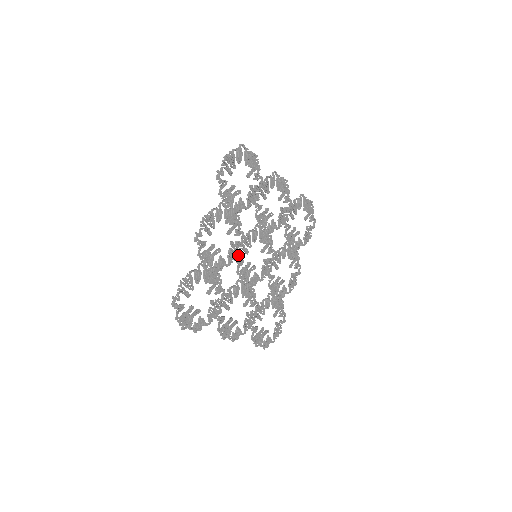
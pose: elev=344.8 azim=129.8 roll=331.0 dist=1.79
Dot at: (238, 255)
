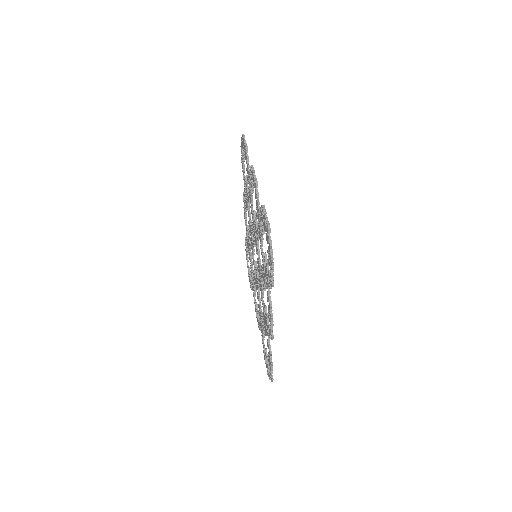
Dot at: occluded
